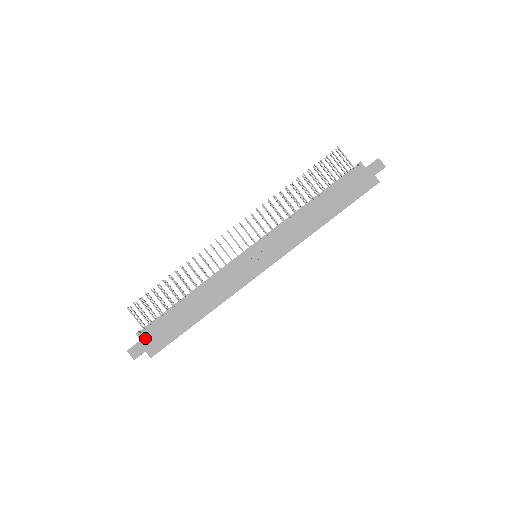
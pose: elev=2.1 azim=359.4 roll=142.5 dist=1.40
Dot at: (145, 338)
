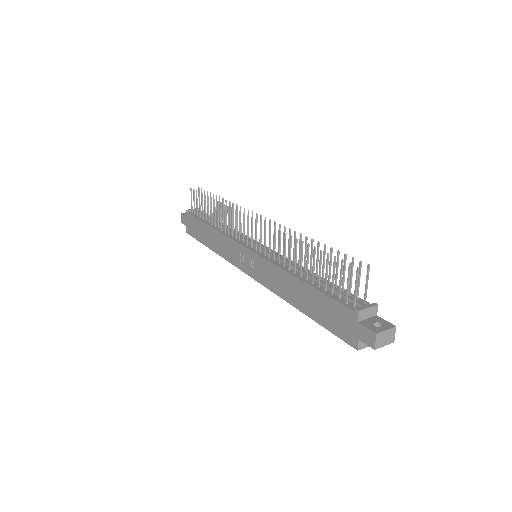
Dot at: (188, 218)
